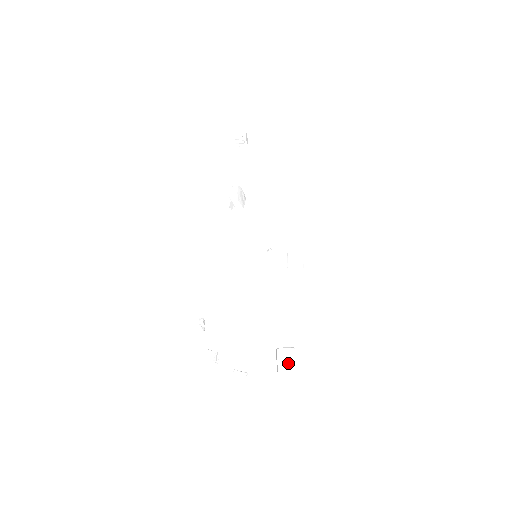
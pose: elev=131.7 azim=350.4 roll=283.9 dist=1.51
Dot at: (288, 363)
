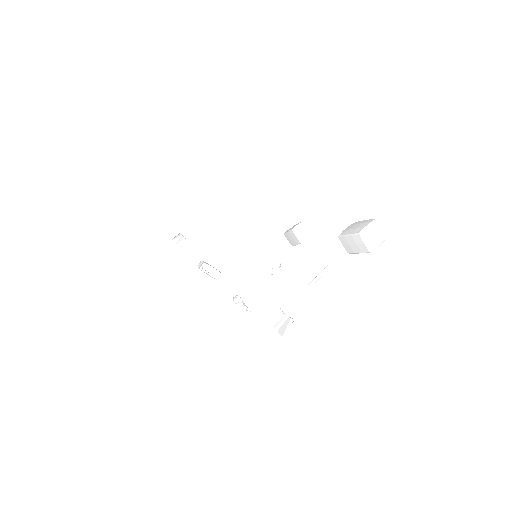
Dot at: (361, 225)
